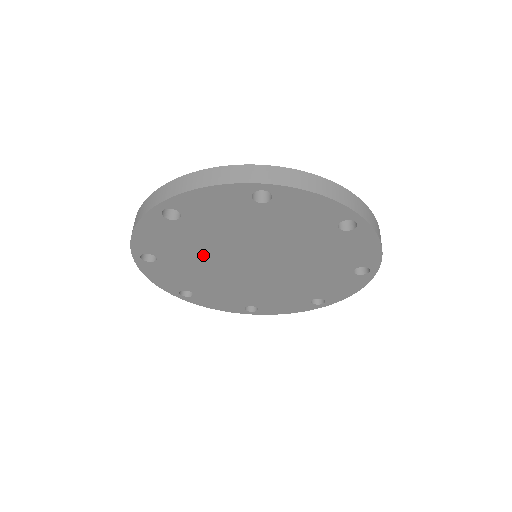
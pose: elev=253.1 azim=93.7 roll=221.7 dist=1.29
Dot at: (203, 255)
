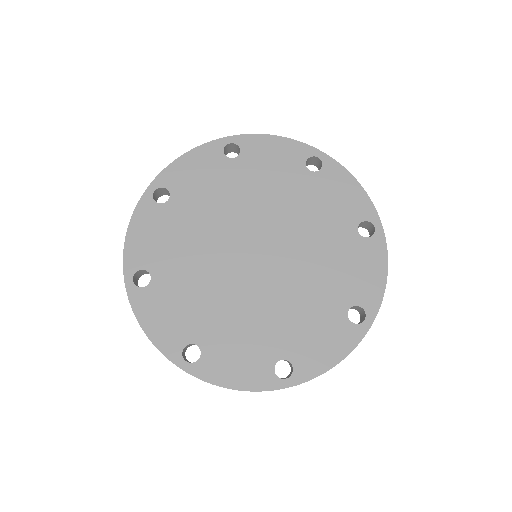
Dot at: (199, 254)
